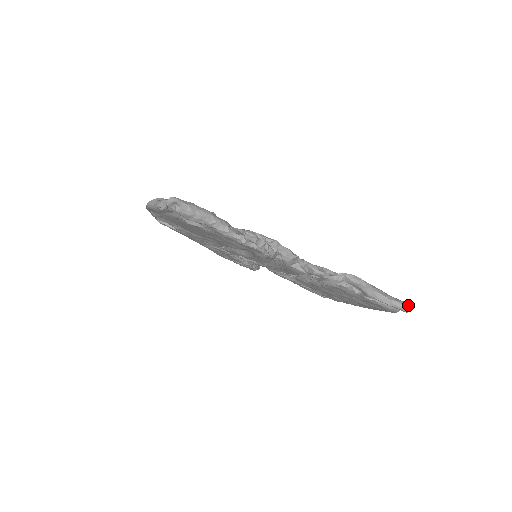
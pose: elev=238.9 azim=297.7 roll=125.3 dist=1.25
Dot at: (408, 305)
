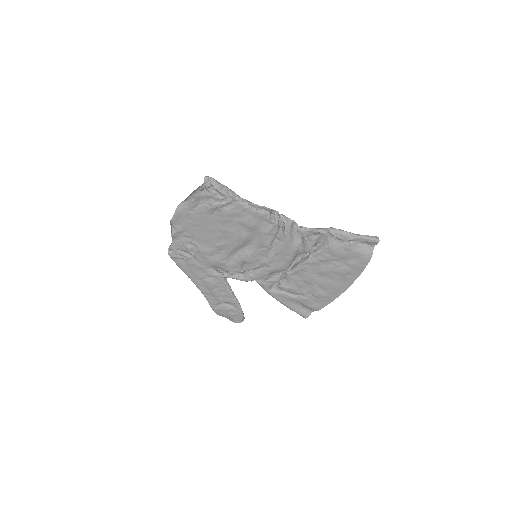
Dot at: (377, 237)
